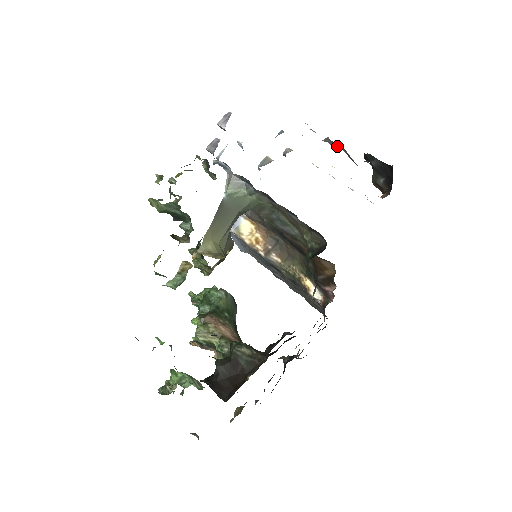
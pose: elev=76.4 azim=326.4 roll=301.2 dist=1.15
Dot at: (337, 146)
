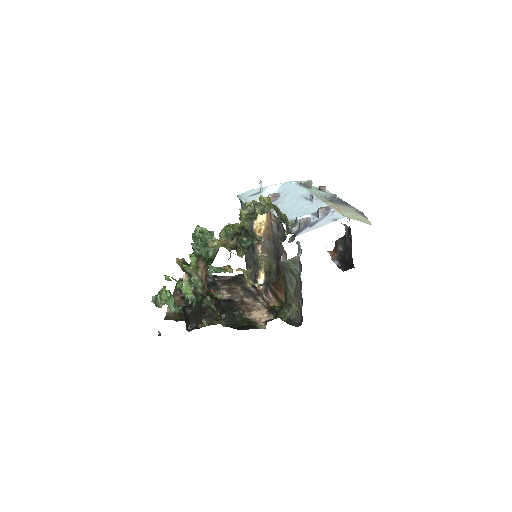
Dot at: (347, 237)
